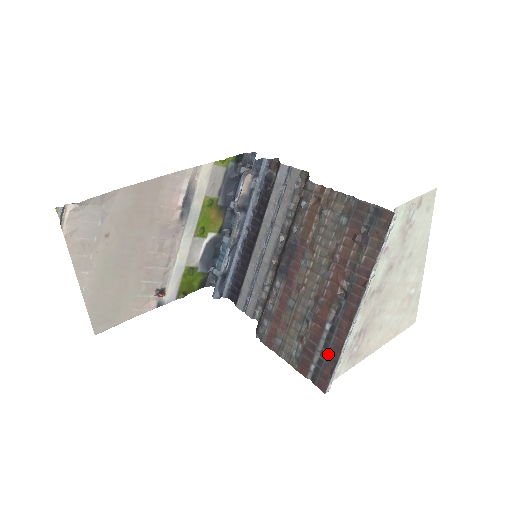
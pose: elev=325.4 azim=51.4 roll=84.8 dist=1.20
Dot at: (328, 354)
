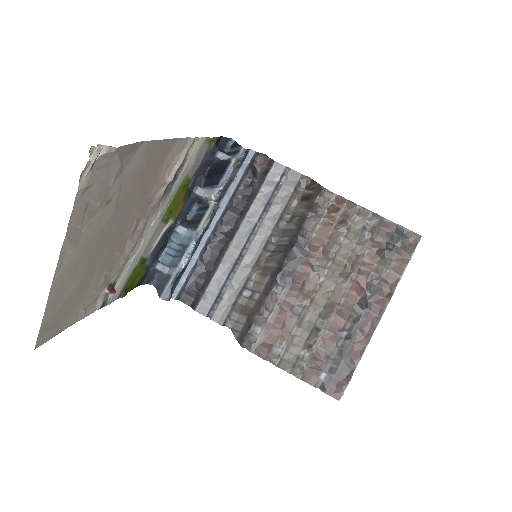
Dot at: (344, 361)
